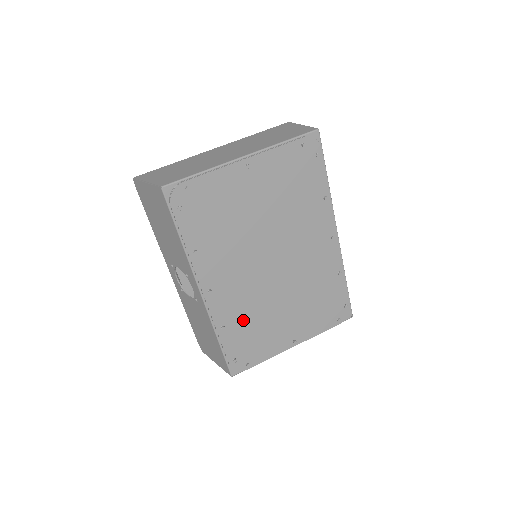
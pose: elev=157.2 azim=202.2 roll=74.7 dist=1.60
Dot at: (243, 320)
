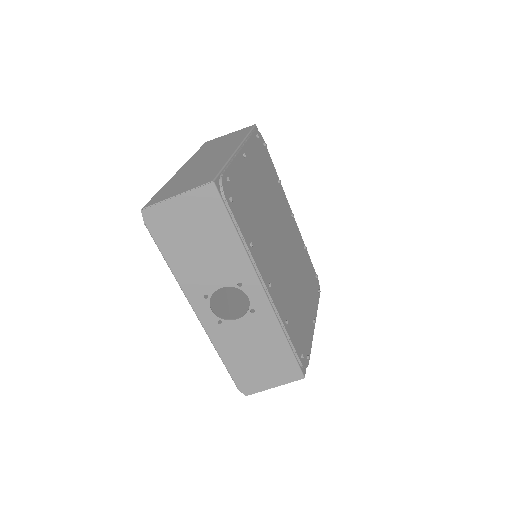
Dot at: (290, 310)
